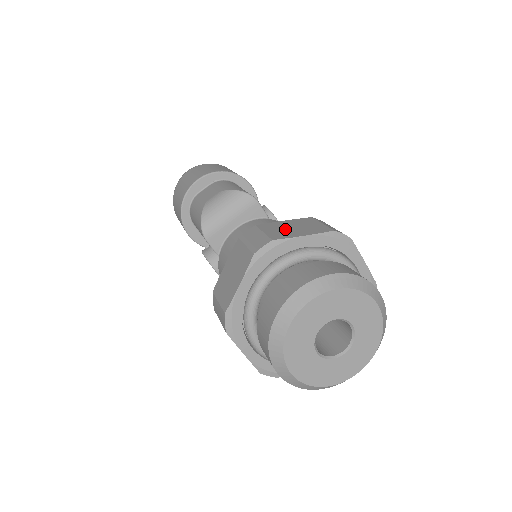
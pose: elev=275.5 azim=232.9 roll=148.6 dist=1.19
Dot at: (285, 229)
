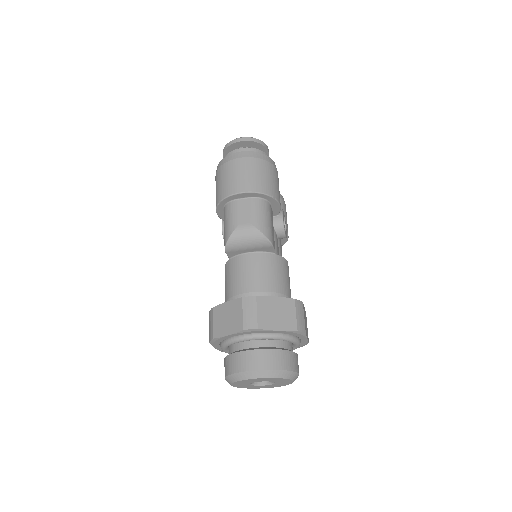
Dot at: (271, 314)
